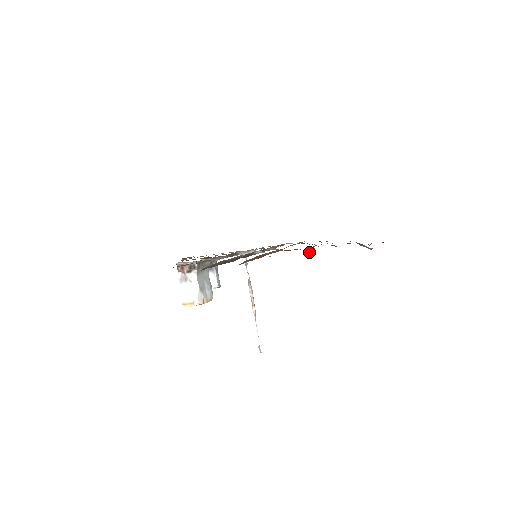
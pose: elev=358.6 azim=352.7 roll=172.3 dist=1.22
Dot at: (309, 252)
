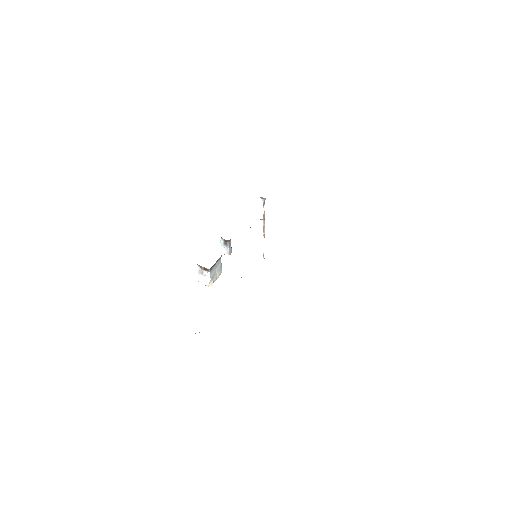
Dot at: occluded
